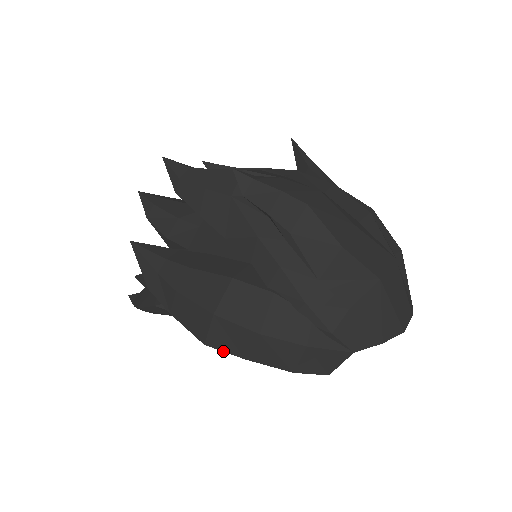
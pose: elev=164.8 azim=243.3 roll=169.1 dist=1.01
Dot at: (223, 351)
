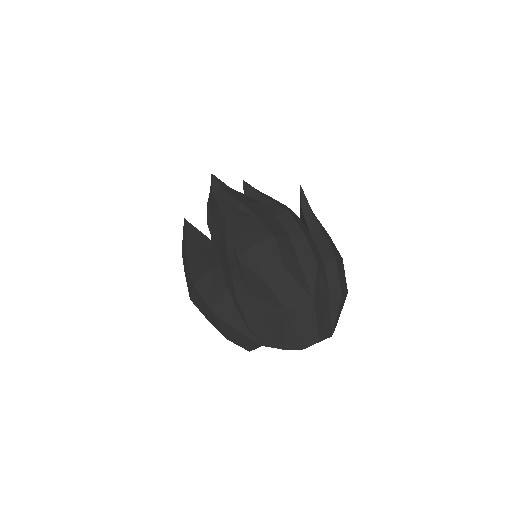
Dot at: occluded
